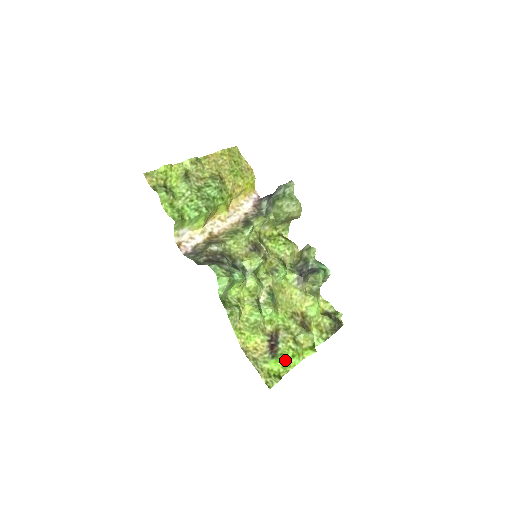
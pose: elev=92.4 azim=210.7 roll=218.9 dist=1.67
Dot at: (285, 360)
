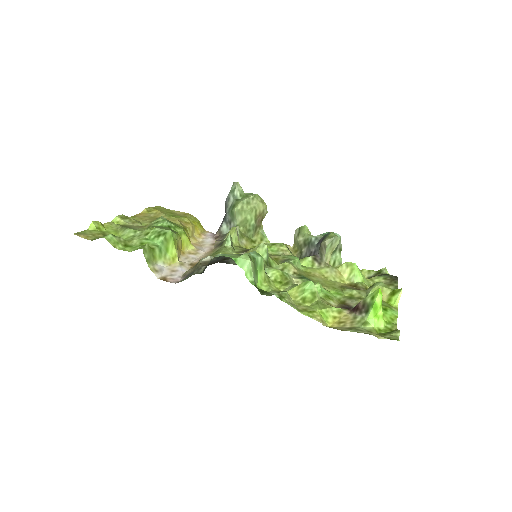
Dot at: occluded
